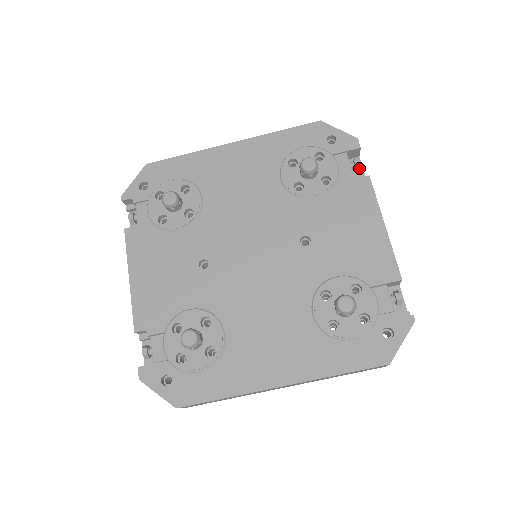
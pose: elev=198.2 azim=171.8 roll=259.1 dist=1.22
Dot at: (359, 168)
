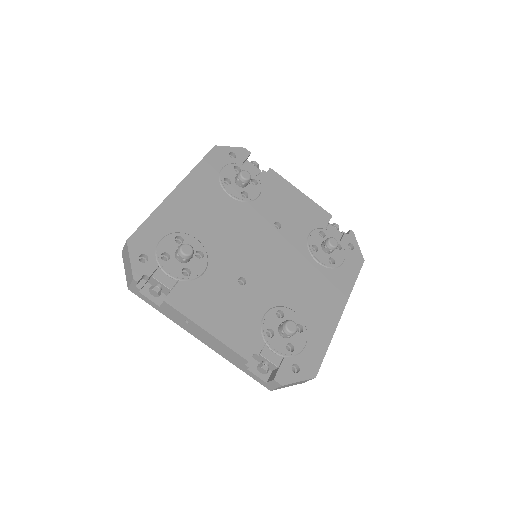
Dot at: (258, 167)
